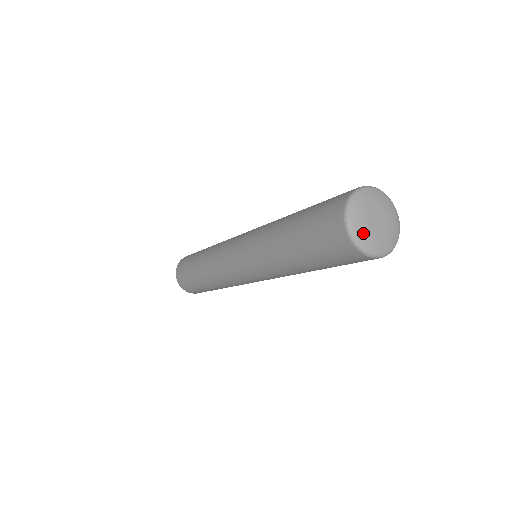
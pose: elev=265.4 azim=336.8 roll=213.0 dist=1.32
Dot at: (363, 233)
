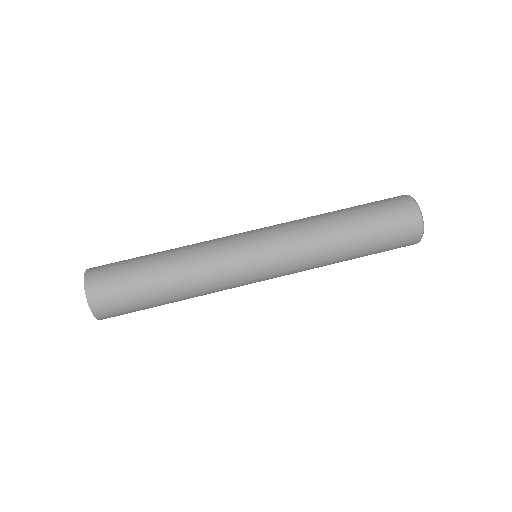
Dot at: occluded
